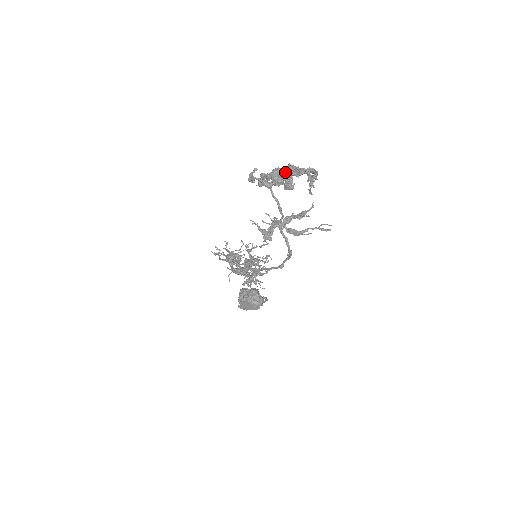
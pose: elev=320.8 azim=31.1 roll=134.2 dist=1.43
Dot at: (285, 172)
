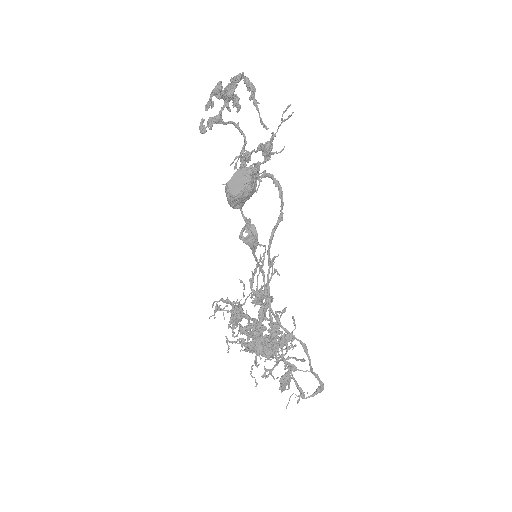
Dot at: (224, 92)
